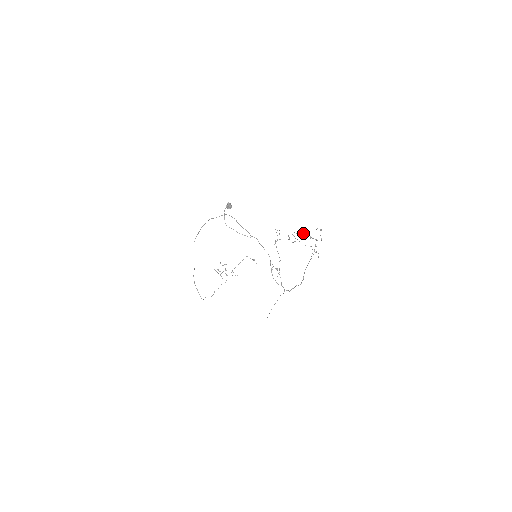
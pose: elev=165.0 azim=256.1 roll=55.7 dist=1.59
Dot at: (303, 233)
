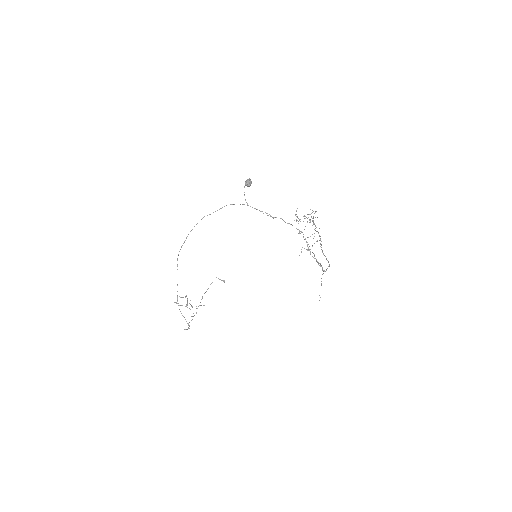
Dot at: occluded
